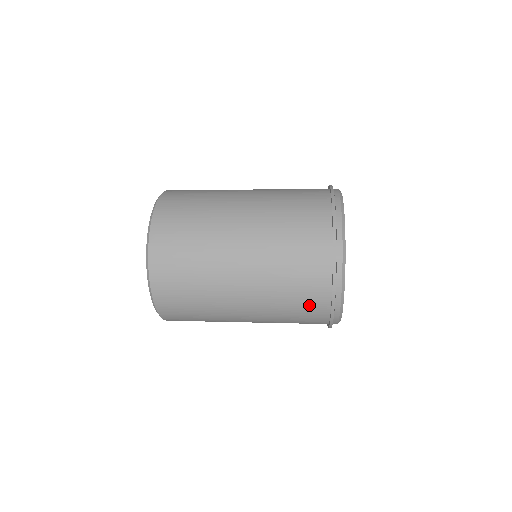
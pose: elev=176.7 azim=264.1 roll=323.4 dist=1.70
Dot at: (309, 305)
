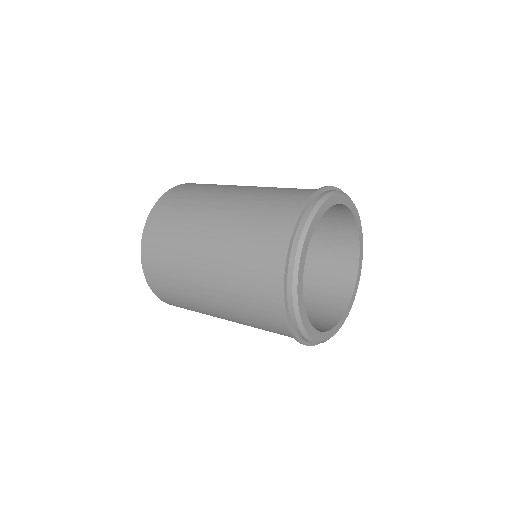
Dot at: (273, 326)
